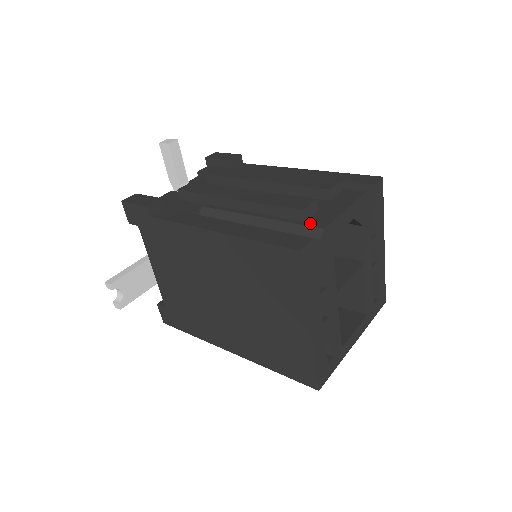
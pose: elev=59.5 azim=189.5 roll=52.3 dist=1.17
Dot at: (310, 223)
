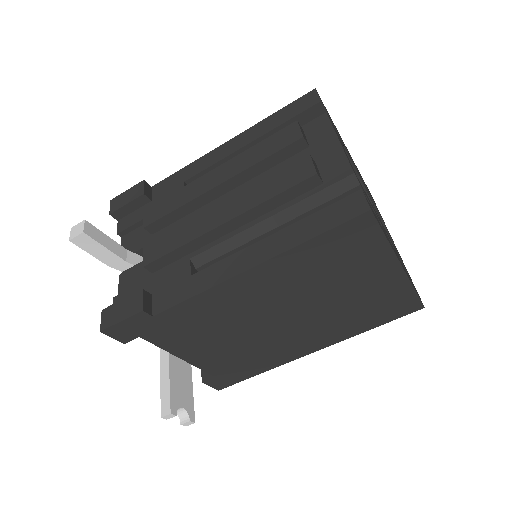
Dot at: (331, 180)
